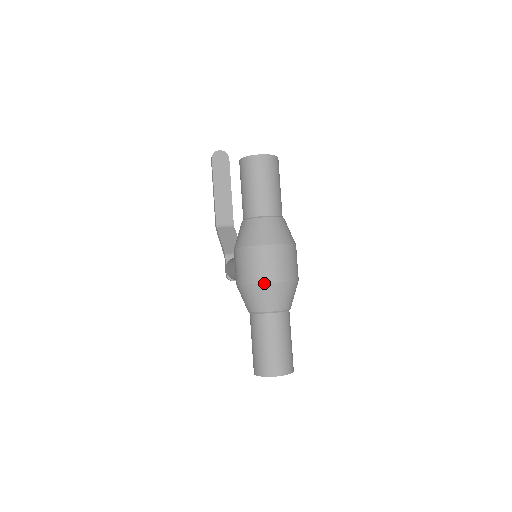
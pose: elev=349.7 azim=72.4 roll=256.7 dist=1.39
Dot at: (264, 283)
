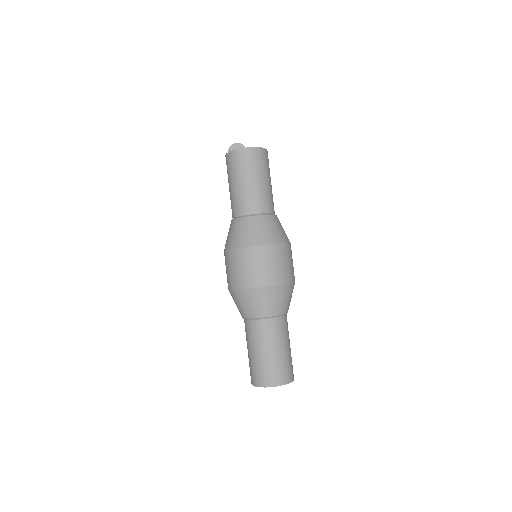
Dot at: (249, 288)
